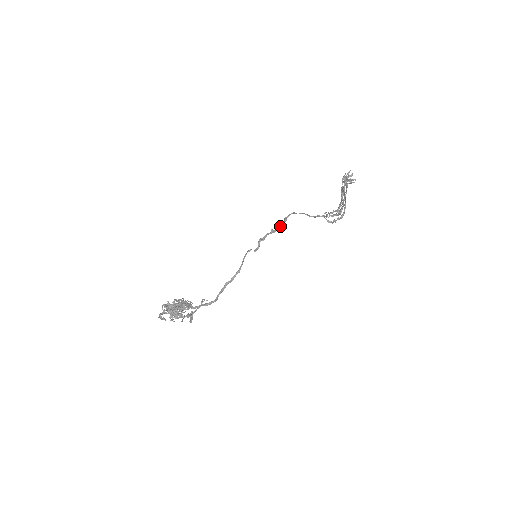
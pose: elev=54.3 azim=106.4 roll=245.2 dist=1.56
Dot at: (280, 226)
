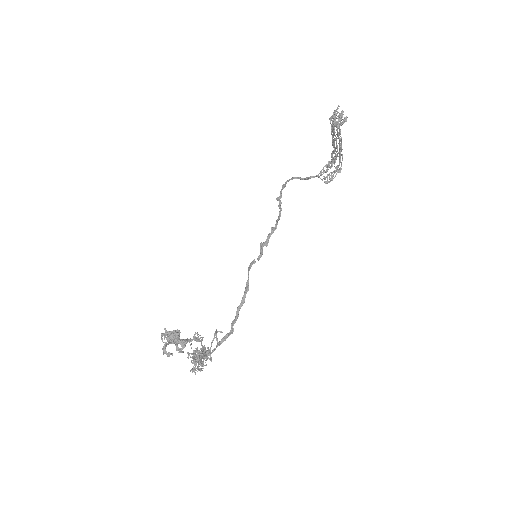
Dot at: (279, 218)
